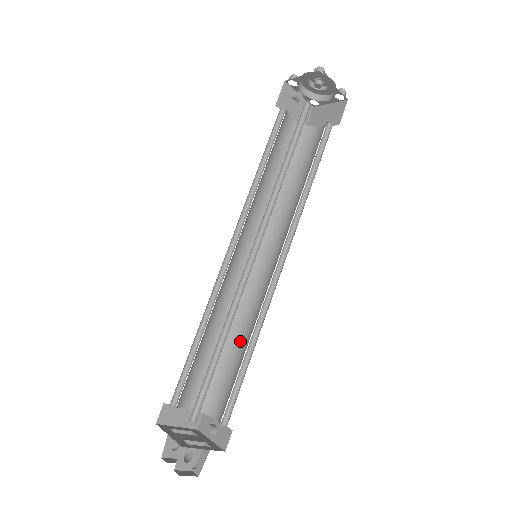
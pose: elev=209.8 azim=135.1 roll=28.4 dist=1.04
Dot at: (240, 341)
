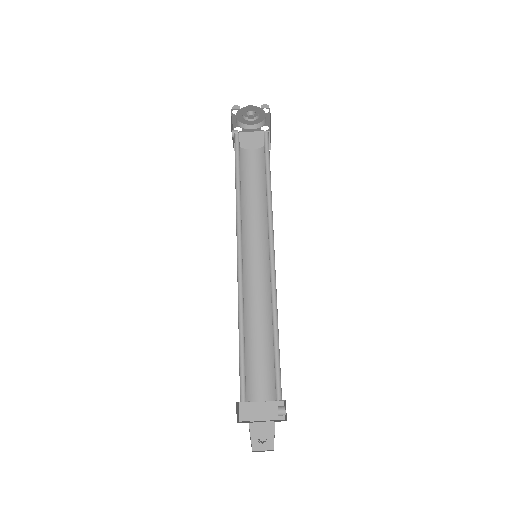
Dot at: occluded
